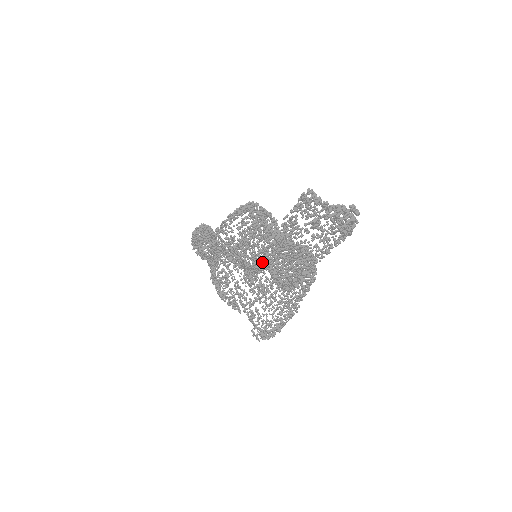
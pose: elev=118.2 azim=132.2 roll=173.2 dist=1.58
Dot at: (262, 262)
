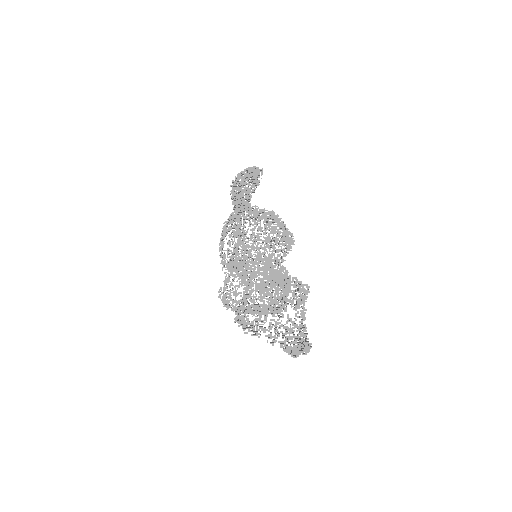
Dot at: occluded
